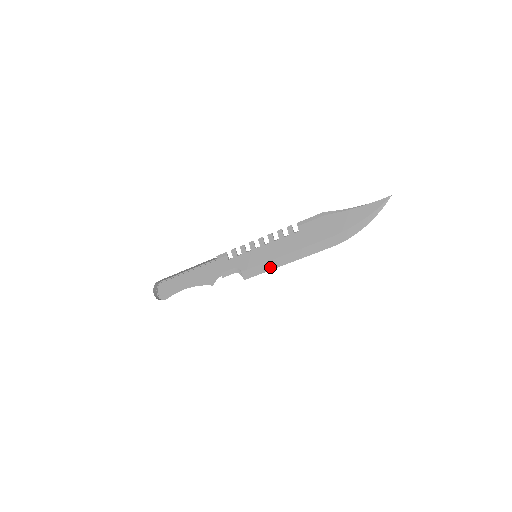
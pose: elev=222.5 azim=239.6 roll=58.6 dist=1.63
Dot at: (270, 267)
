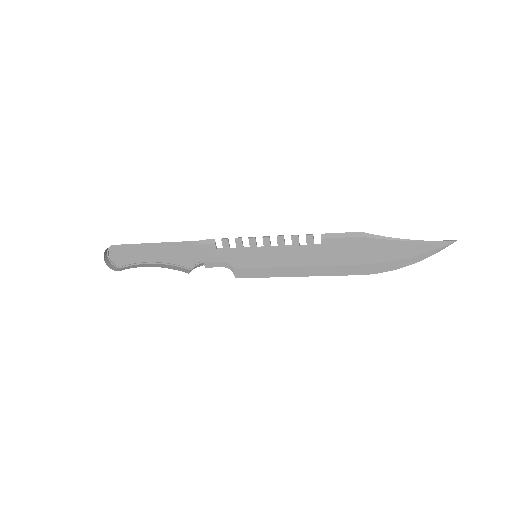
Dot at: (273, 274)
